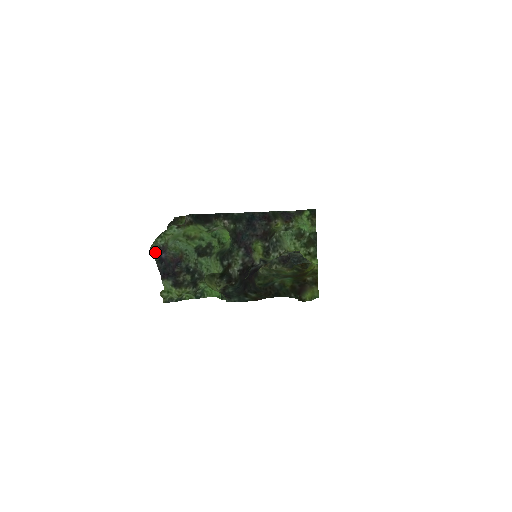
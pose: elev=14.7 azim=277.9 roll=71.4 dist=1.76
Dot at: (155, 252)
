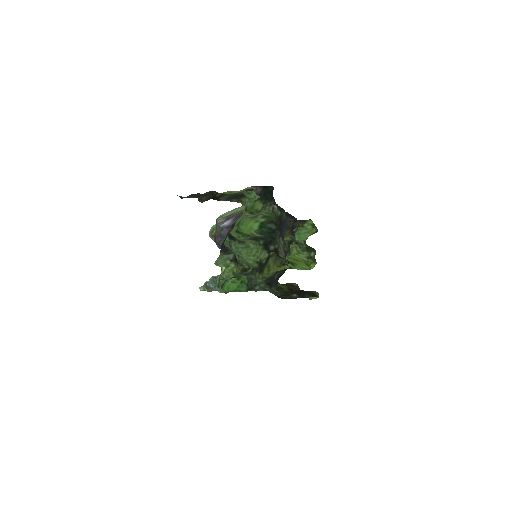
Dot at: occluded
